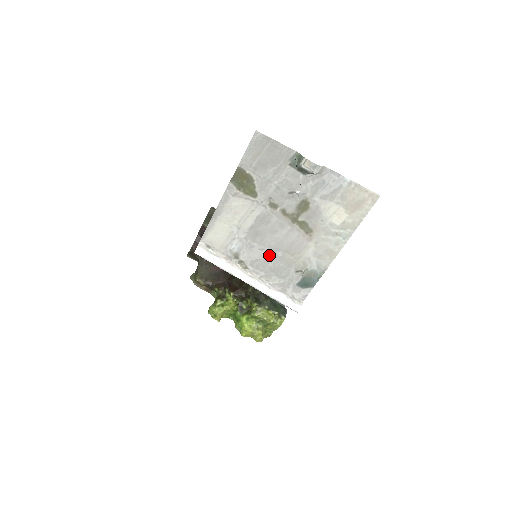
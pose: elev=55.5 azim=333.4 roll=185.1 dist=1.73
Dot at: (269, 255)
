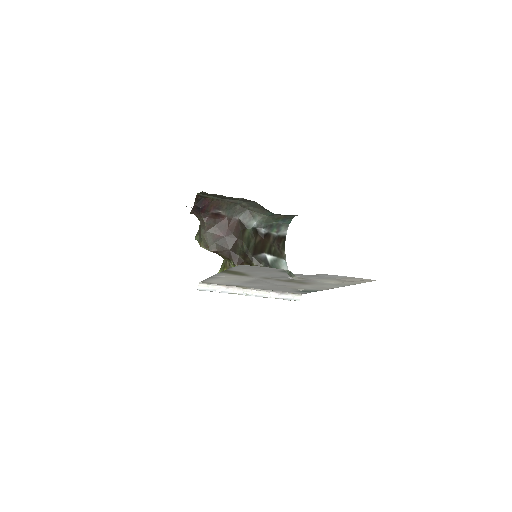
Dot at: (267, 286)
